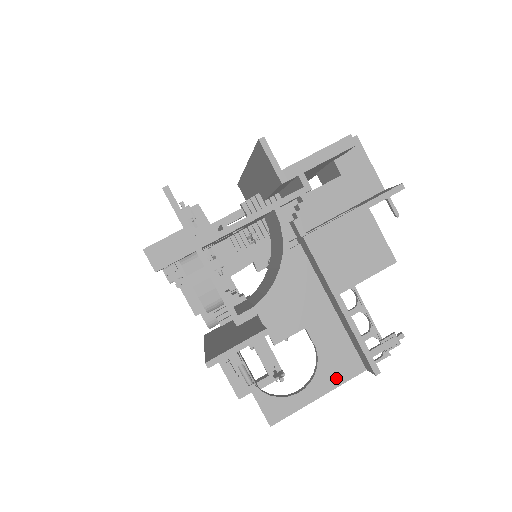
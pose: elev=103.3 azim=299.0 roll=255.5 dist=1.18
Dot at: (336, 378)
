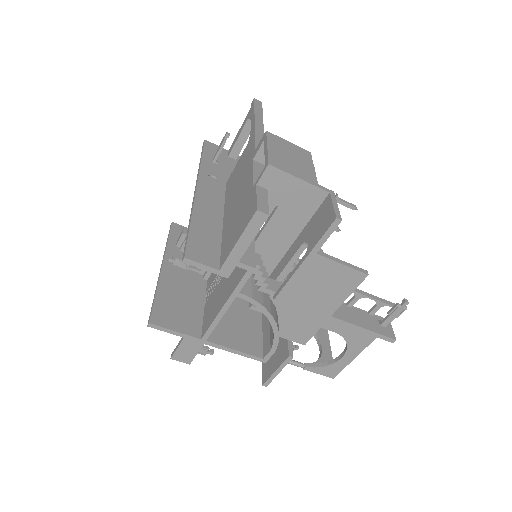
Dot at: (365, 341)
